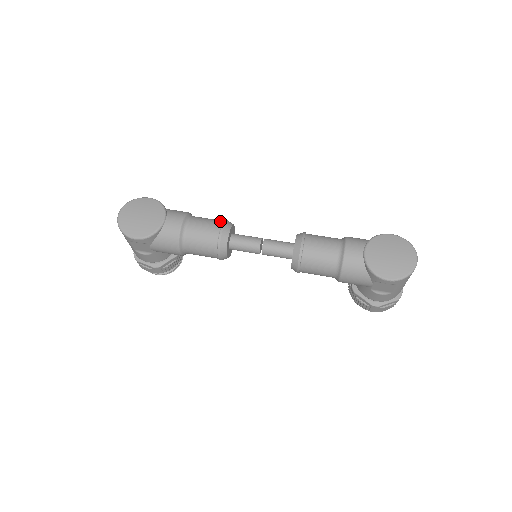
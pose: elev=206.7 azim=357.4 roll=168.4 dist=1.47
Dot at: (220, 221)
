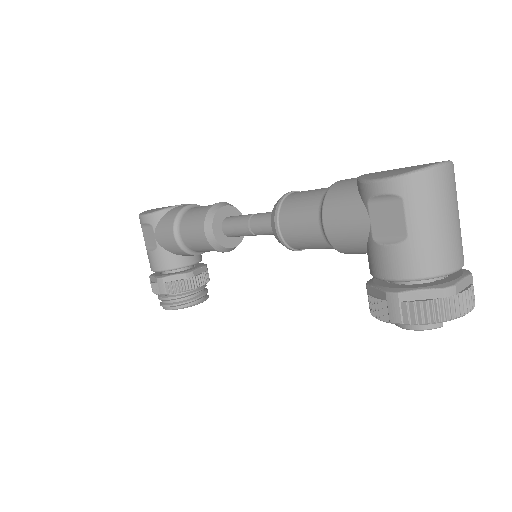
Dot at: occluded
